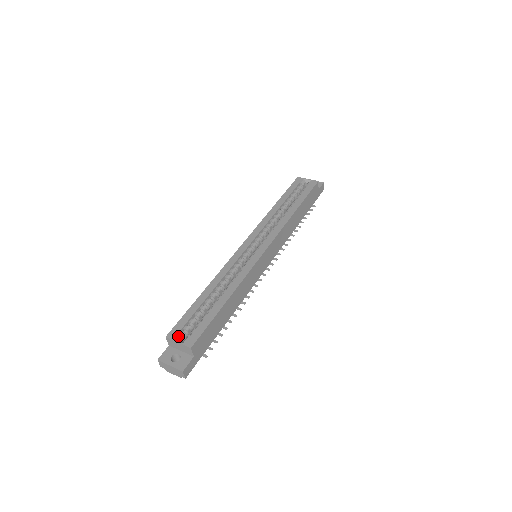
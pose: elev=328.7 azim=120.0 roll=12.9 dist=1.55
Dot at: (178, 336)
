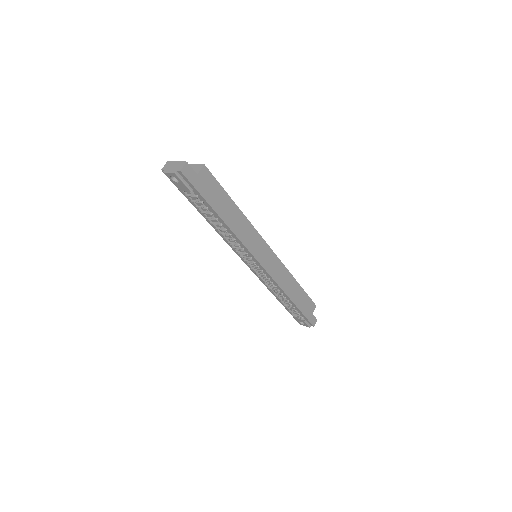
Dot at: occluded
